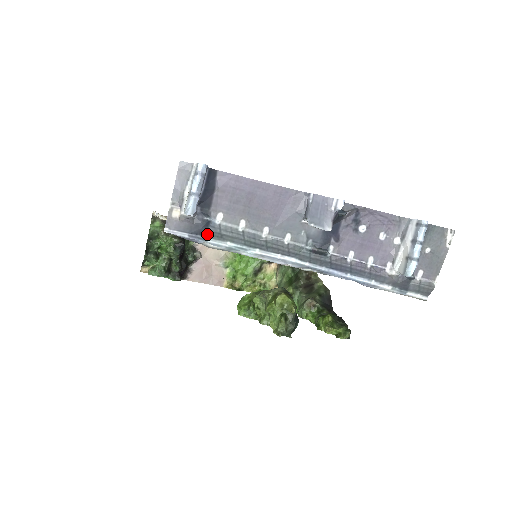
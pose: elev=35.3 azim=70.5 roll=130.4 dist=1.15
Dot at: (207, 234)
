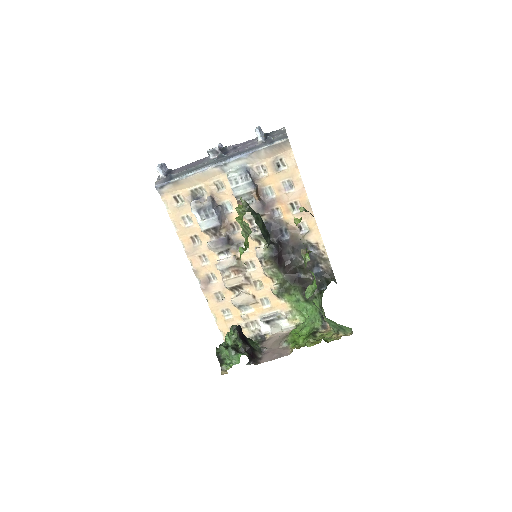
Dot at: (172, 179)
